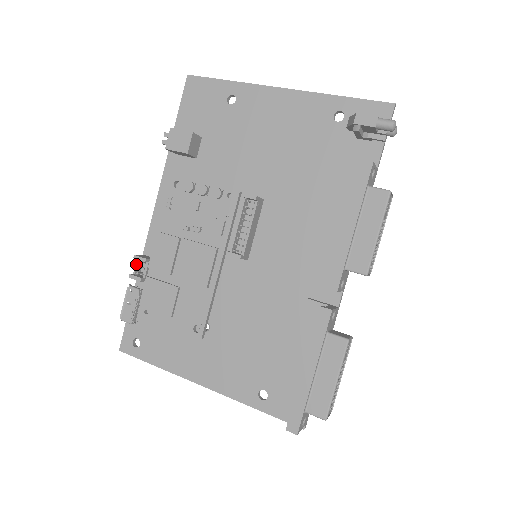
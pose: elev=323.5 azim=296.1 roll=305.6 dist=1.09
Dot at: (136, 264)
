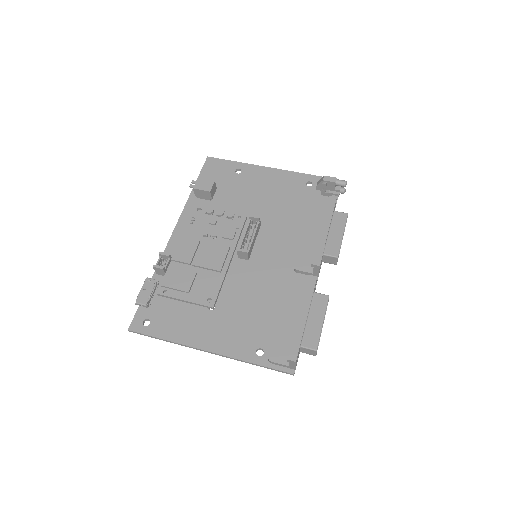
Dot at: (159, 260)
